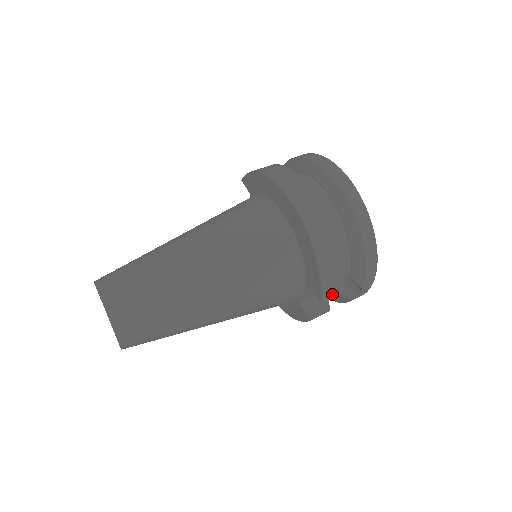
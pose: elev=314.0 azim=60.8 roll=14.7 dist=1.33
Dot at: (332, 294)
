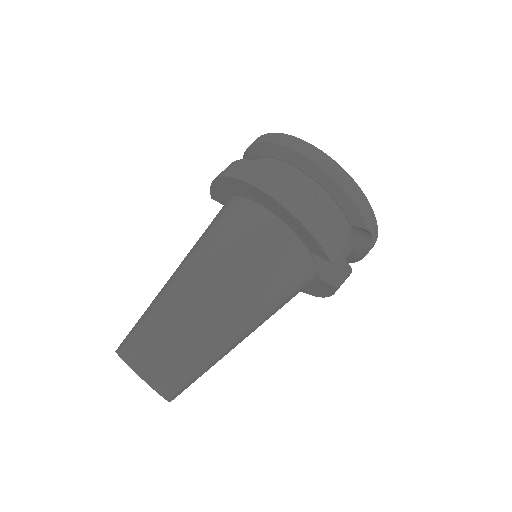
Dot at: (338, 249)
